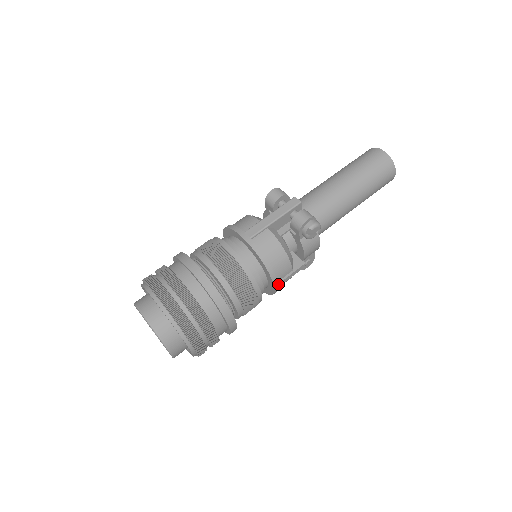
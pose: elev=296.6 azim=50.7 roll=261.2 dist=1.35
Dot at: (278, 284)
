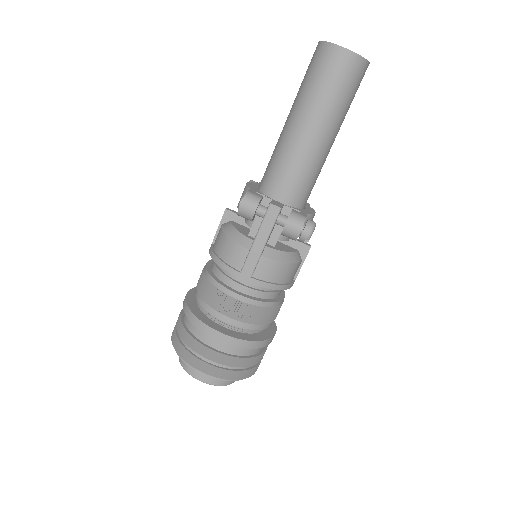
Dot at: occluded
